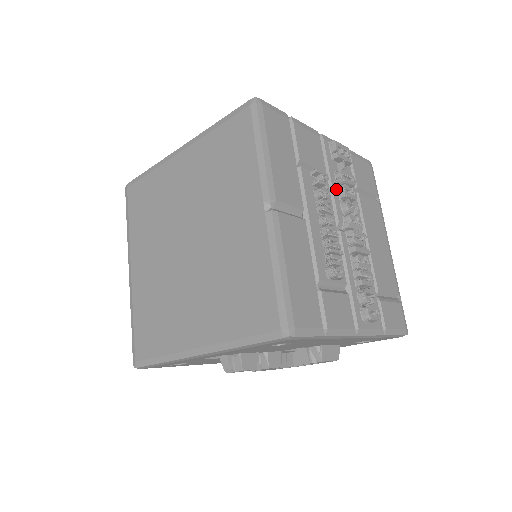
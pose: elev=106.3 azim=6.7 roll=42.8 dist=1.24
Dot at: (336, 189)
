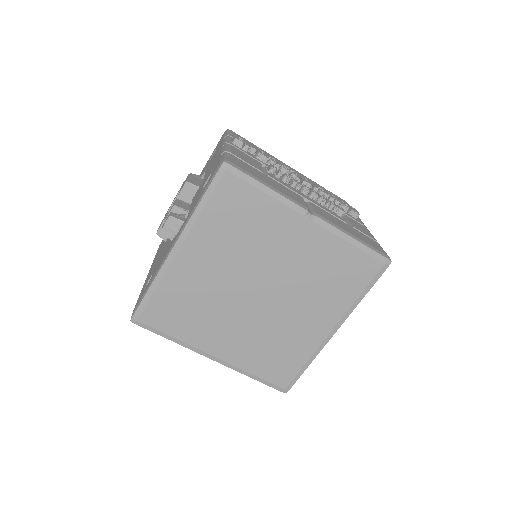
Dot at: occluded
